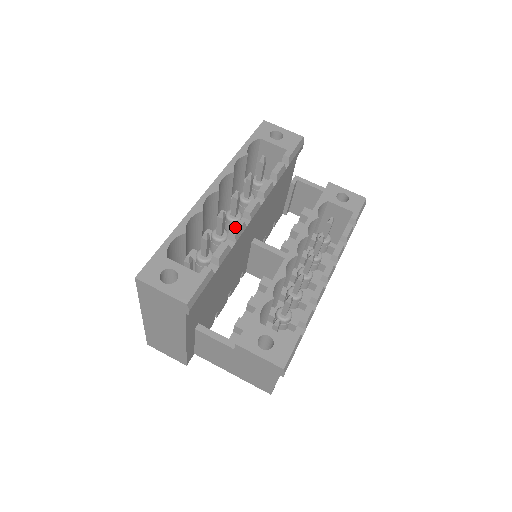
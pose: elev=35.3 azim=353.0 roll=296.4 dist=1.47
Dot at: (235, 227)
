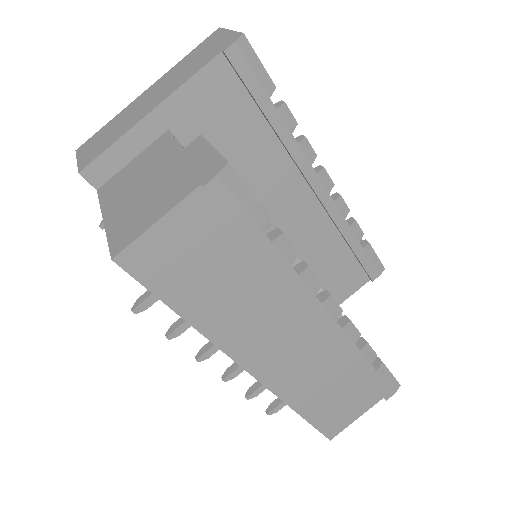
Dot at: (308, 143)
